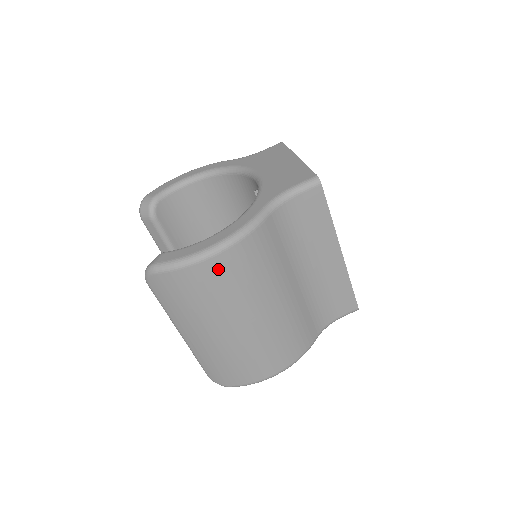
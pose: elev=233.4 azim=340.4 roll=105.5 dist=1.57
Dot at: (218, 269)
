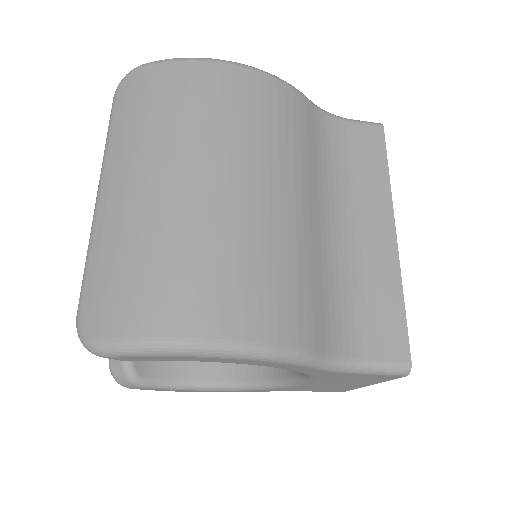
Dot at: (225, 82)
